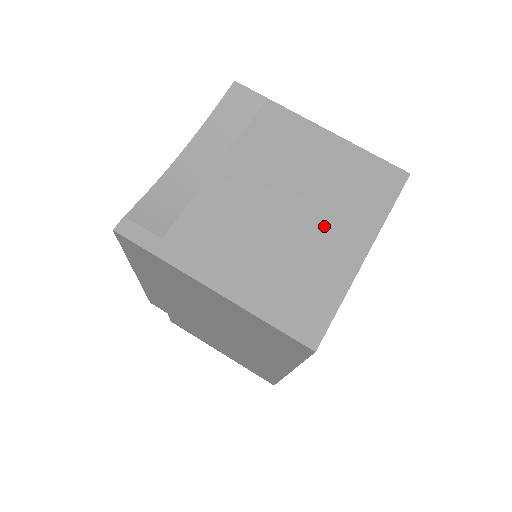
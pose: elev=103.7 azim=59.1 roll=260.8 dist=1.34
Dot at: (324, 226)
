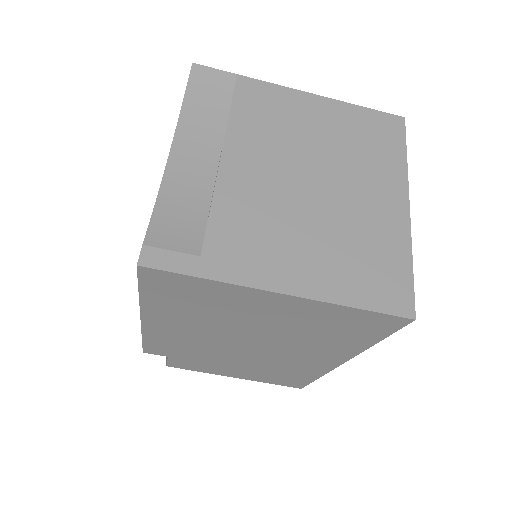
Dot at: (357, 190)
